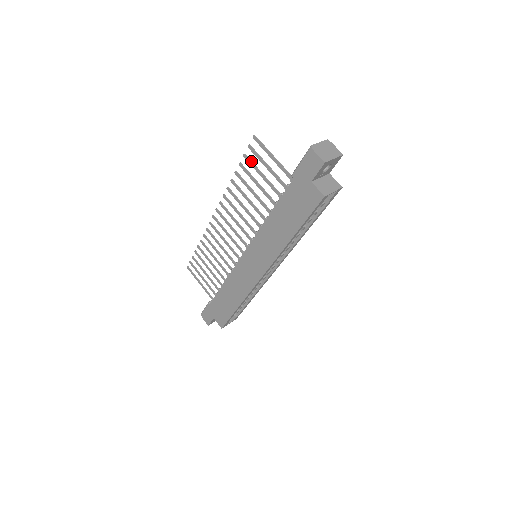
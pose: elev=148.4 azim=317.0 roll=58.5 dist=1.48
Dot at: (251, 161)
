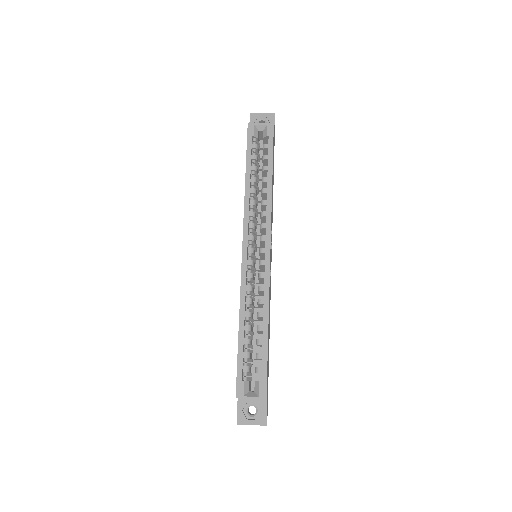
Dot at: occluded
